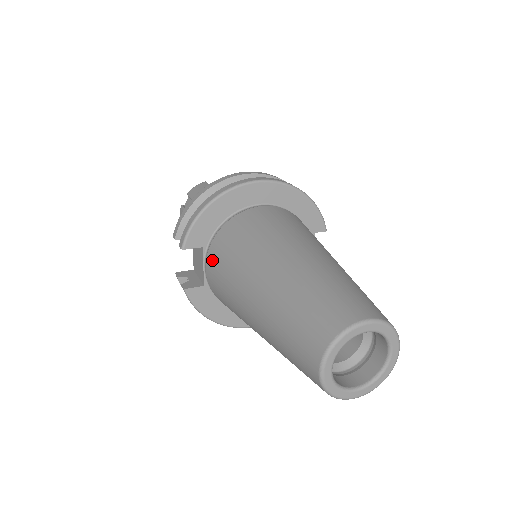
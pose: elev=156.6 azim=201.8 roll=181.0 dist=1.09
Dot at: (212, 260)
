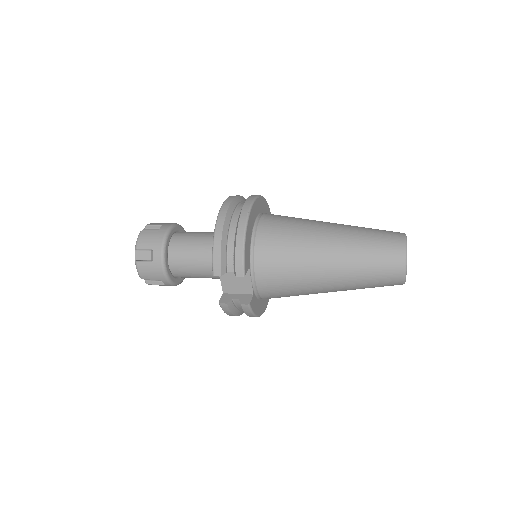
Dot at: (264, 270)
